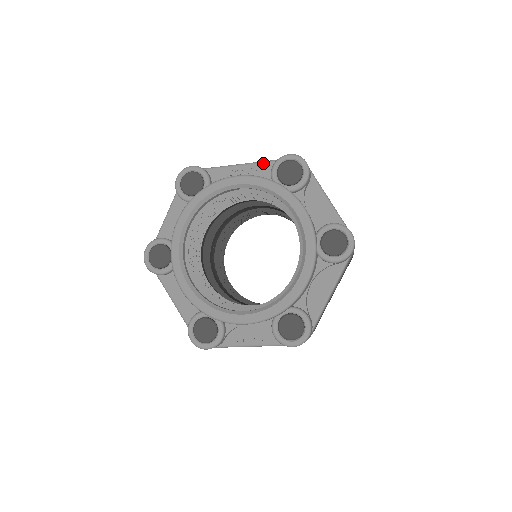
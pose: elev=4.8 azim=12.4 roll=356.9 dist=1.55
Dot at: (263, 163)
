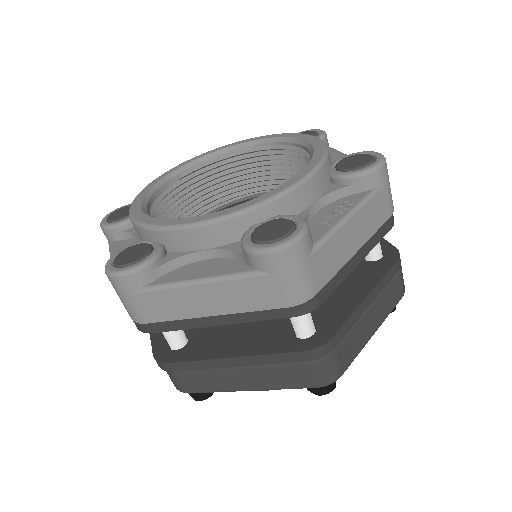
Dot at: occluded
